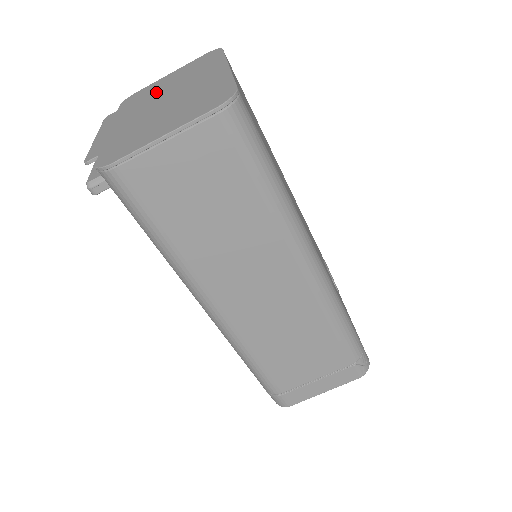
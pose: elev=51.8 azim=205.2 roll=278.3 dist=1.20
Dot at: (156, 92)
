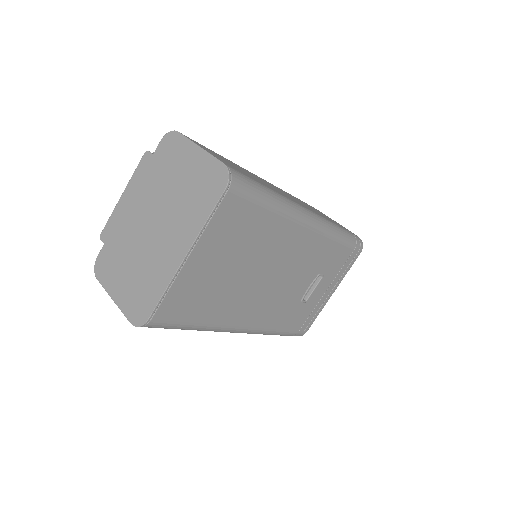
Dot at: (168, 184)
